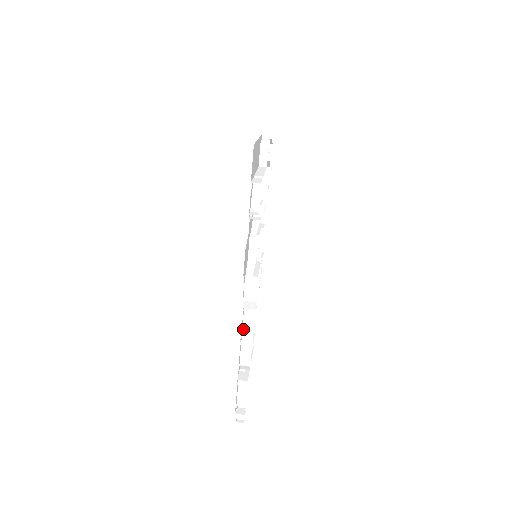
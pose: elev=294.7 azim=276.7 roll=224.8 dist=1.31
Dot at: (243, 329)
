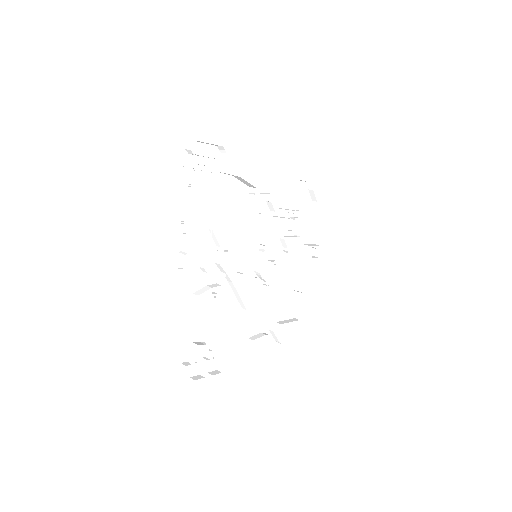
Dot at: (237, 186)
